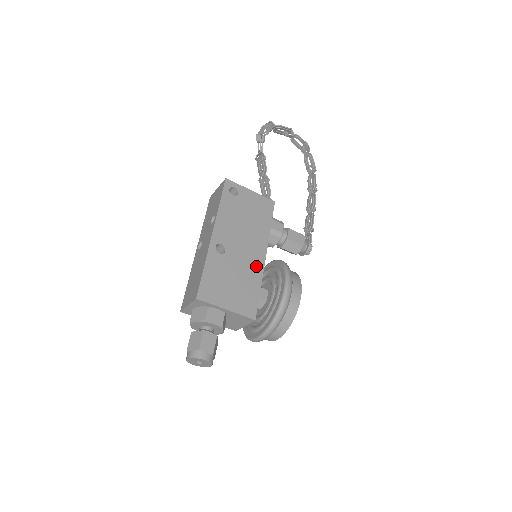
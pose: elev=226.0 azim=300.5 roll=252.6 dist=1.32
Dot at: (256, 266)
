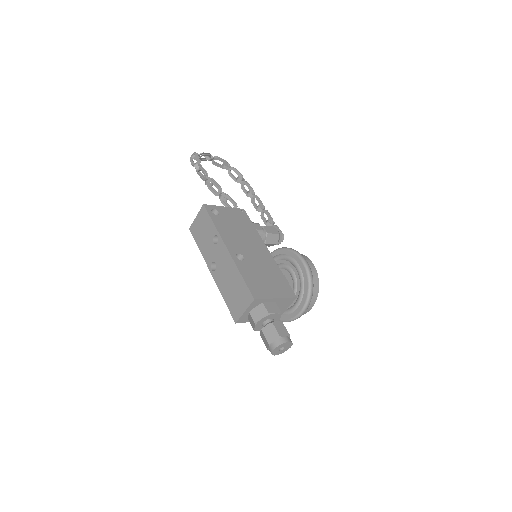
Dot at: (269, 259)
